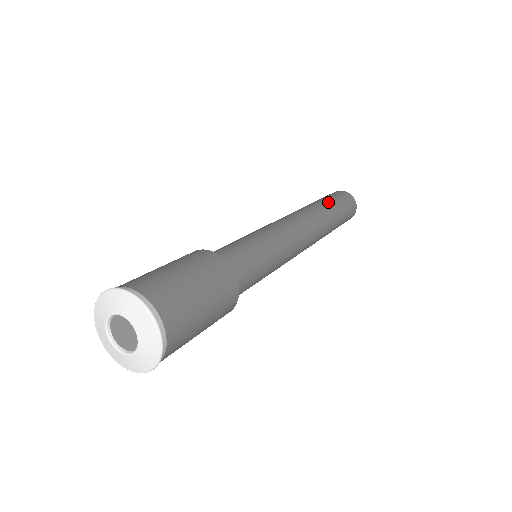
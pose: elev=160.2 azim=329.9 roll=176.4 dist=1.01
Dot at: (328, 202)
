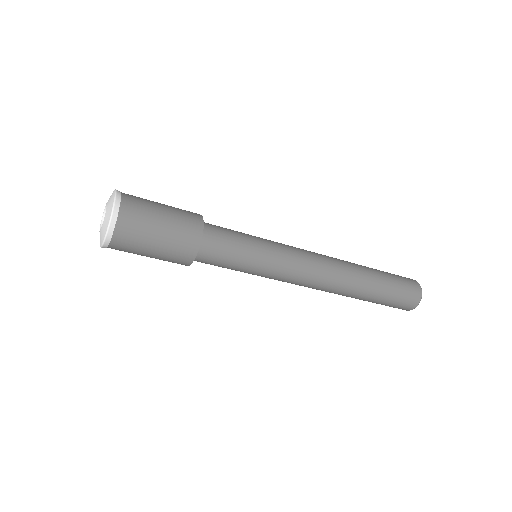
Dot at: occluded
